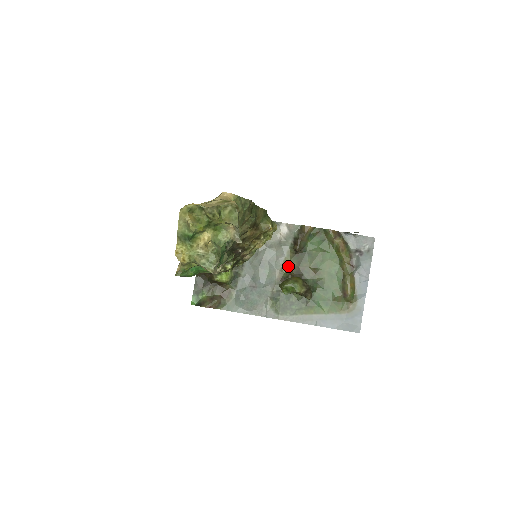
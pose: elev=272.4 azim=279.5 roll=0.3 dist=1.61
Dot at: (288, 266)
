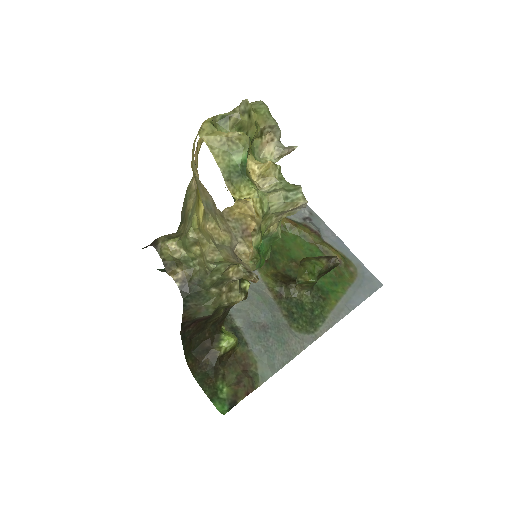
Dot at: (269, 278)
